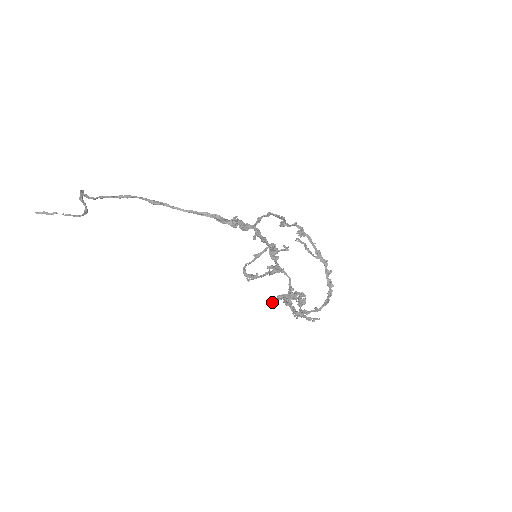
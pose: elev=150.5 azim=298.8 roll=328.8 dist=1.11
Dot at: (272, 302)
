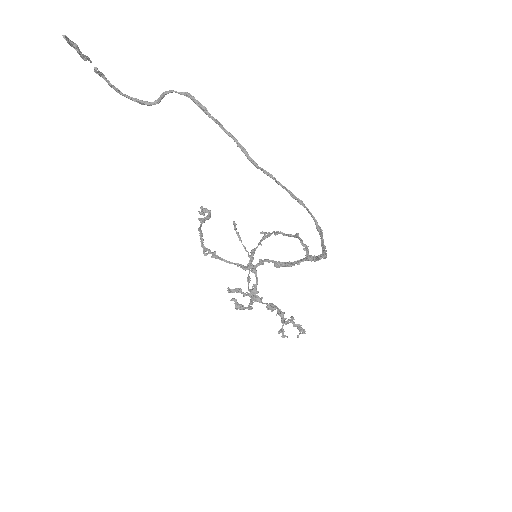
Dot at: (228, 291)
